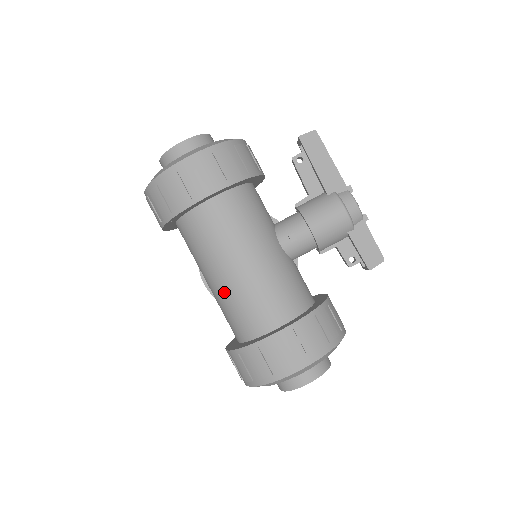
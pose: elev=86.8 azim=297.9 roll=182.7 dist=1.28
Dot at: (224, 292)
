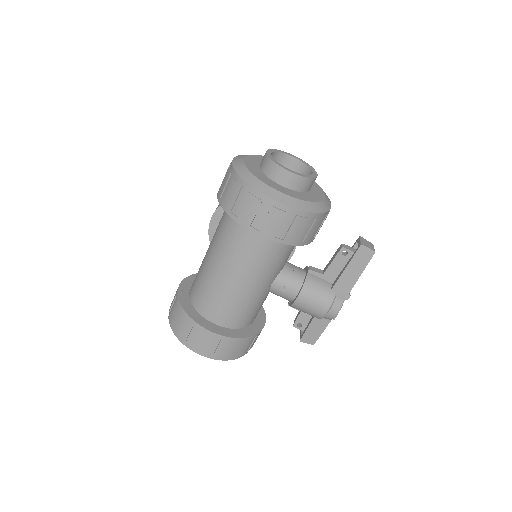
Dot at: (210, 275)
